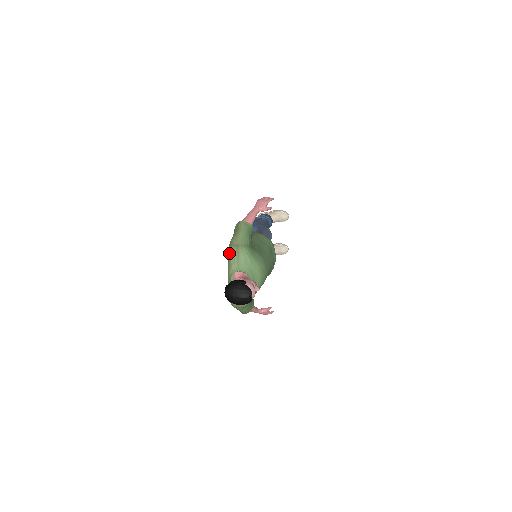
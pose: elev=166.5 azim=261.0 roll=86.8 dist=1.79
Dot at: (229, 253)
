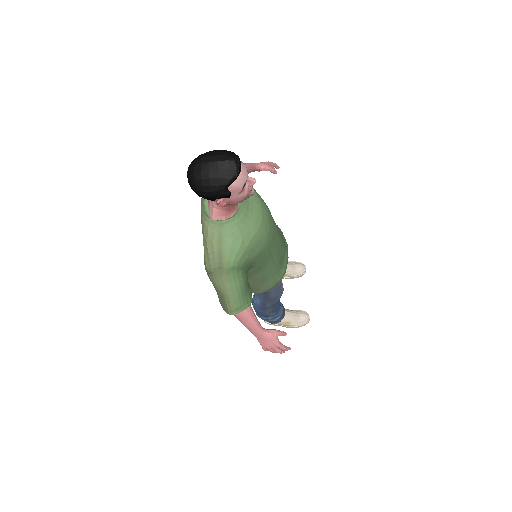
Dot at: occluded
